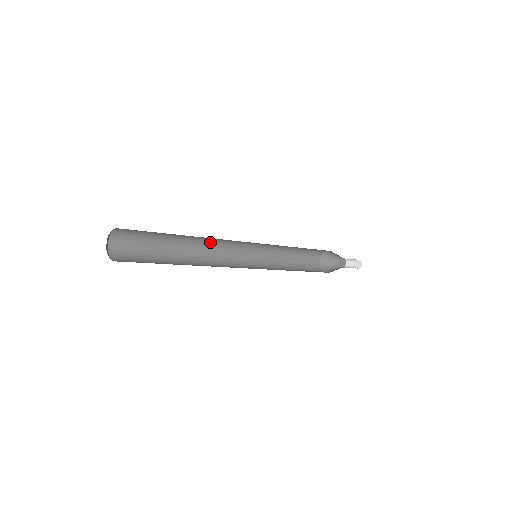
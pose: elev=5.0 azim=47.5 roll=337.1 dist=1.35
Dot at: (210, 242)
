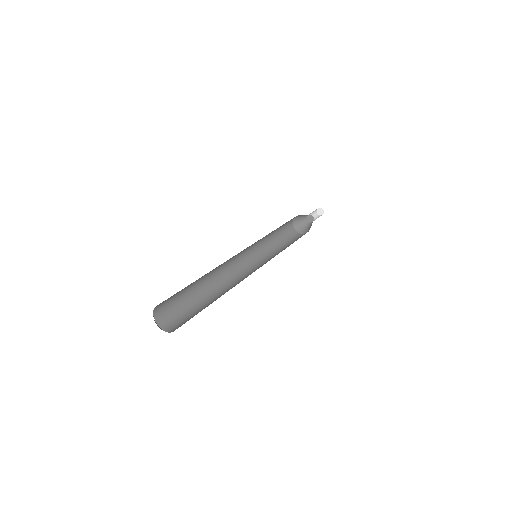
Dot at: (219, 270)
